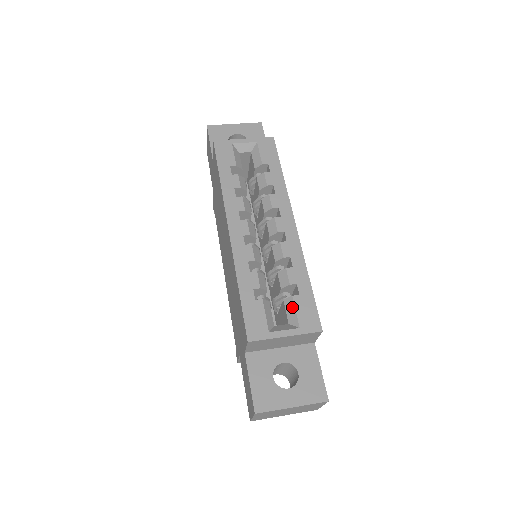
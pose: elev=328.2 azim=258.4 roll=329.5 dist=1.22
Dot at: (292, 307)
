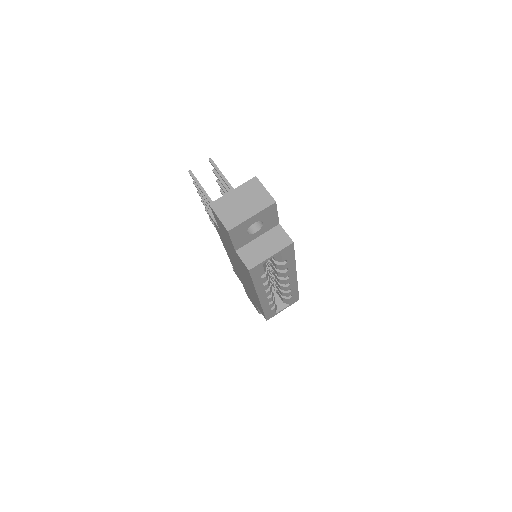
Dot at: (287, 301)
